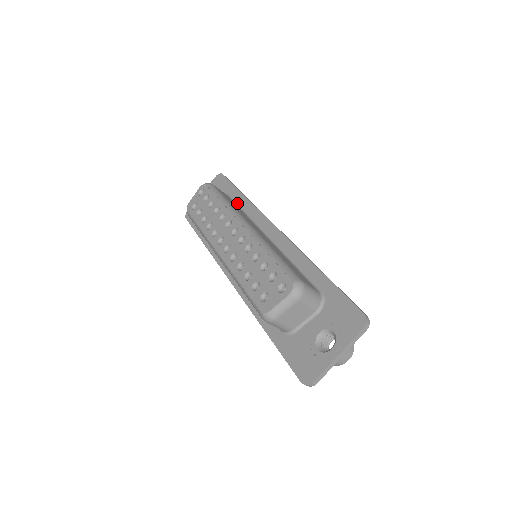
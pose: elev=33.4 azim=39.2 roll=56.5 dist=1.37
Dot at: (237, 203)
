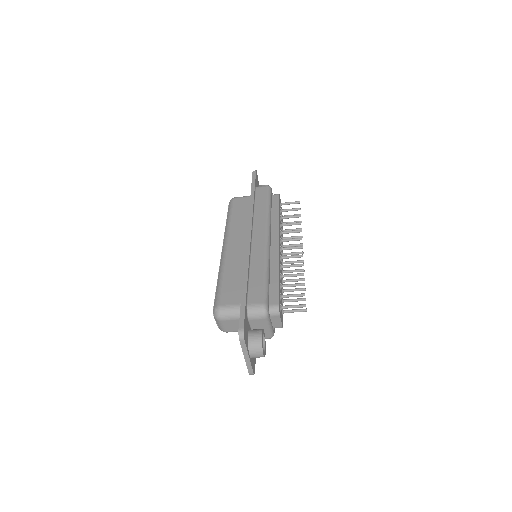
Dot at: occluded
